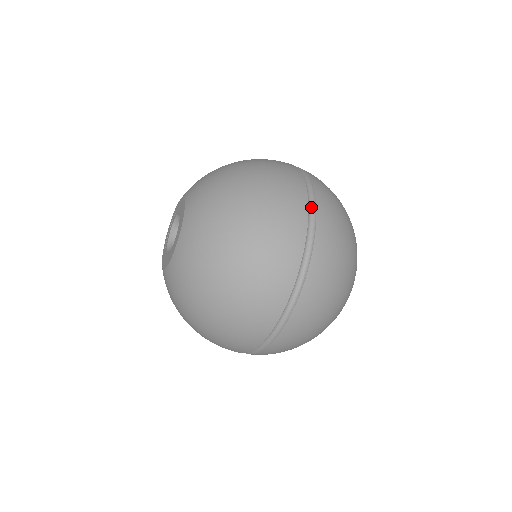
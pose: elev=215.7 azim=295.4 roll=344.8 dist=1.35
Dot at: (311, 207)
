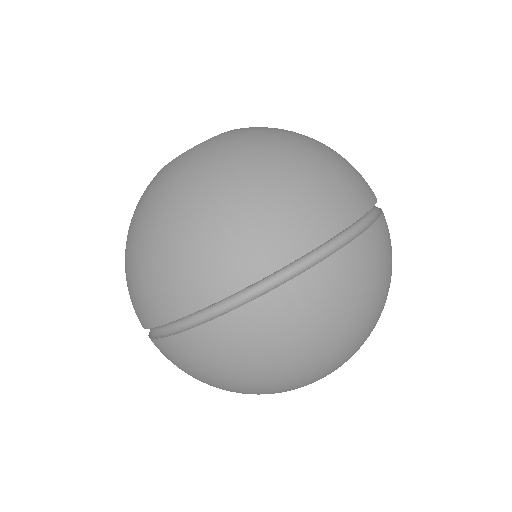
Dot at: occluded
